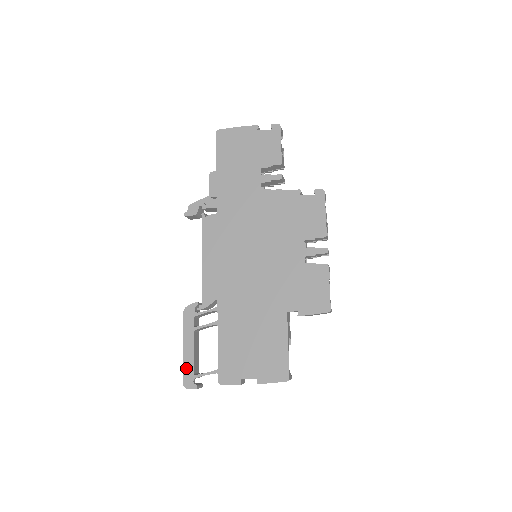
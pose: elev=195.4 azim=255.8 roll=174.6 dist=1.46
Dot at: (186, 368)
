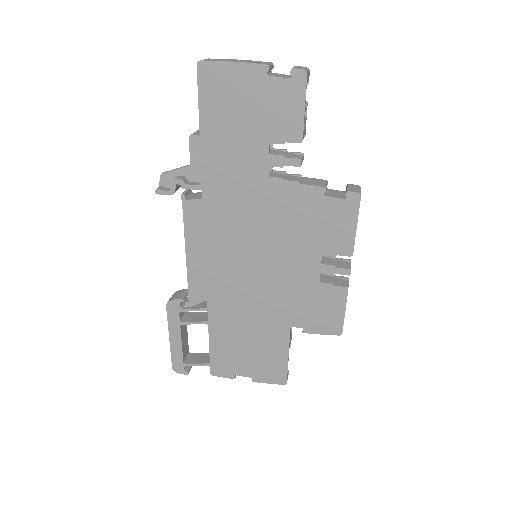
Dot at: (175, 356)
